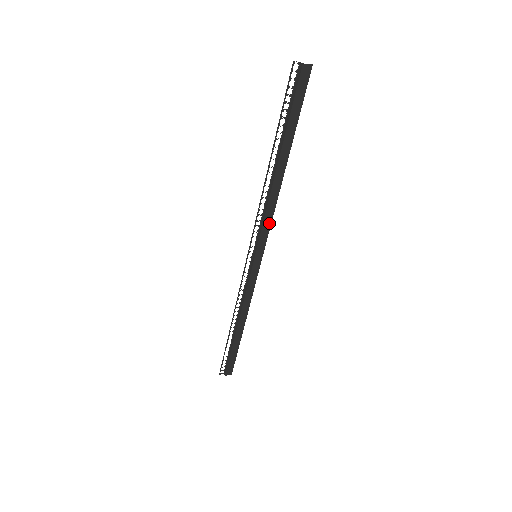
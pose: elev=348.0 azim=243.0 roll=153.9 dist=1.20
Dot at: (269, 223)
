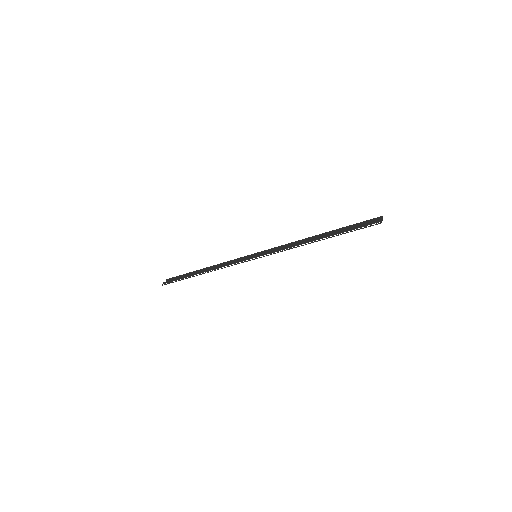
Dot at: (280, 247)
